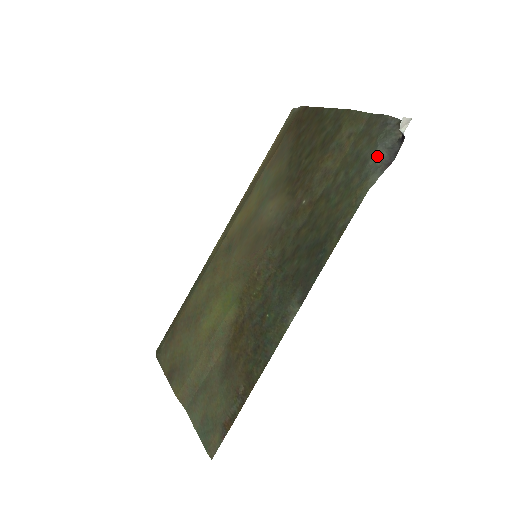
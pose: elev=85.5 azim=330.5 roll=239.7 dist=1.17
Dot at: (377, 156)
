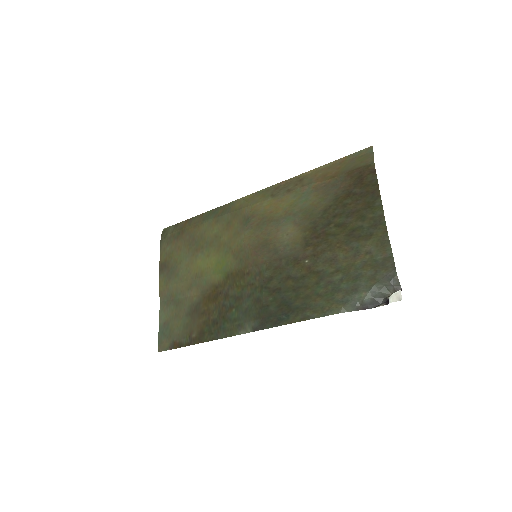
Dot at: (363, 297)
